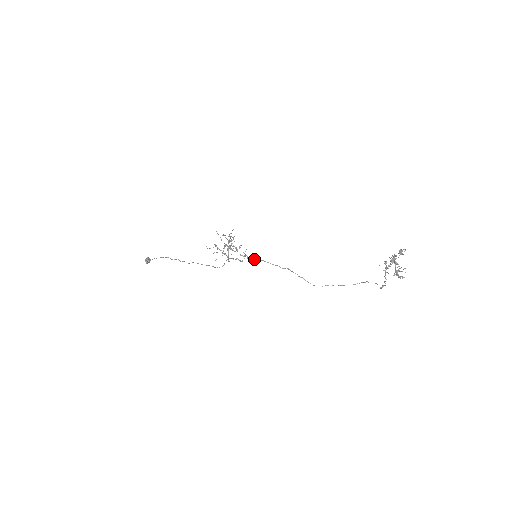
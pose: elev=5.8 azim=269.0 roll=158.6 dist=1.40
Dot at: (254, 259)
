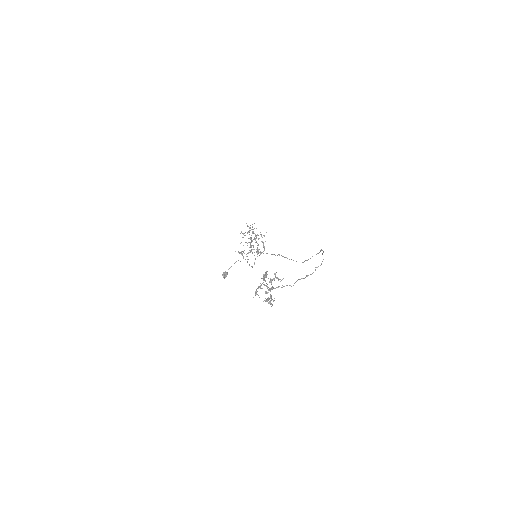
Dot at: occluded
